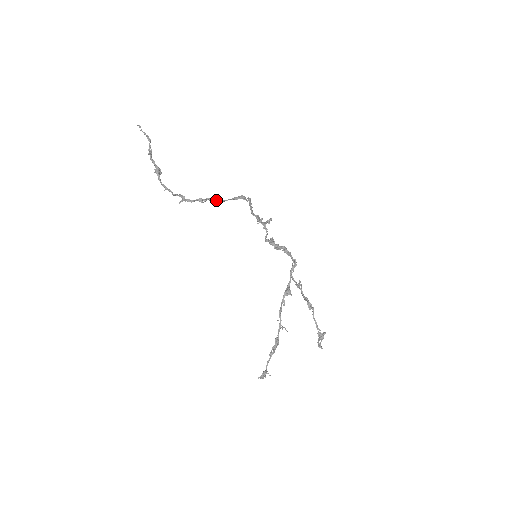
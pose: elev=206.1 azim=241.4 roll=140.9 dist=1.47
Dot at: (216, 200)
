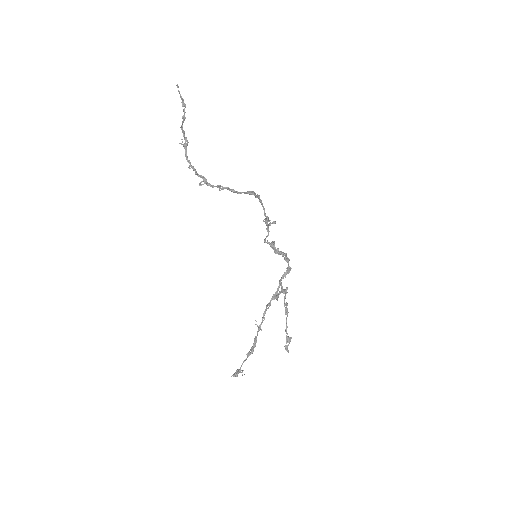
Dot at: (233, 191)
